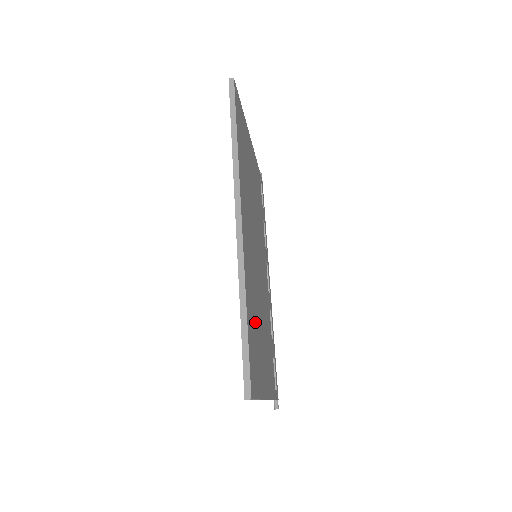
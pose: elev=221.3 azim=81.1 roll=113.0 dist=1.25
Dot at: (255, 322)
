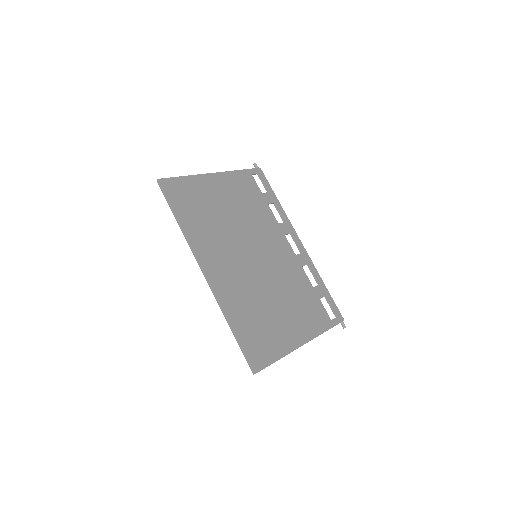
Dot at: (257, 315)
